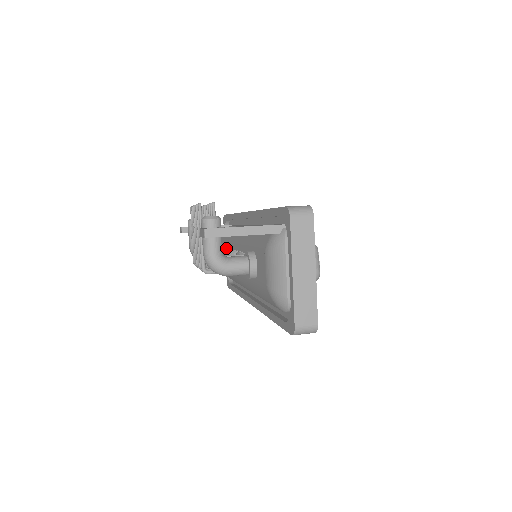
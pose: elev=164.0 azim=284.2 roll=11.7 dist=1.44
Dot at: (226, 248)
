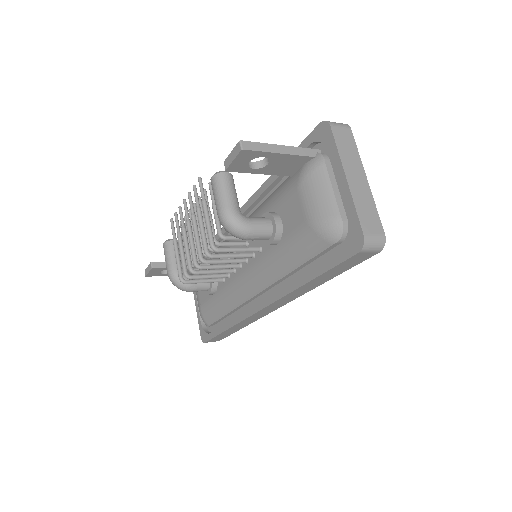
Dot at: occluded
